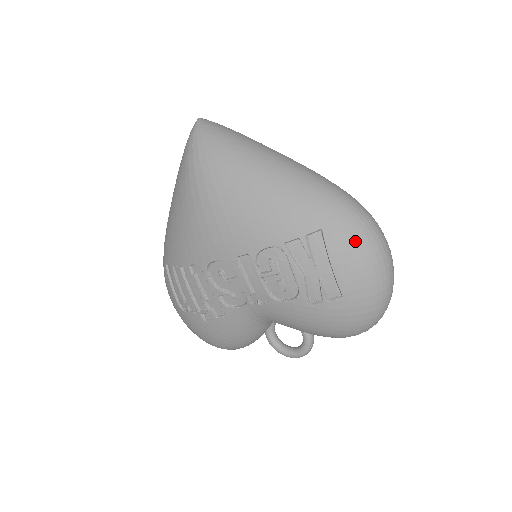
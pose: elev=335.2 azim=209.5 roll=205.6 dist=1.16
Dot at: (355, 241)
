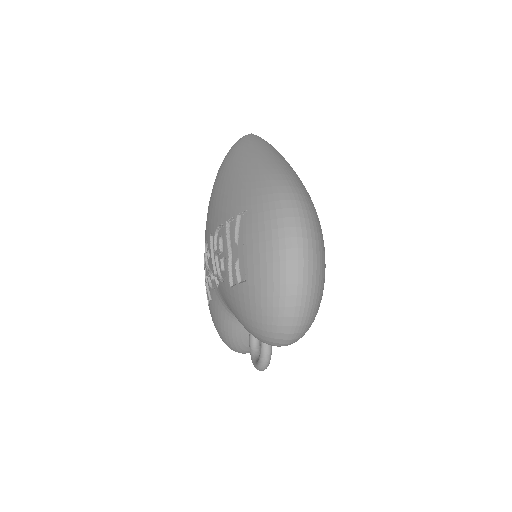
Dot at: (265, 224)
